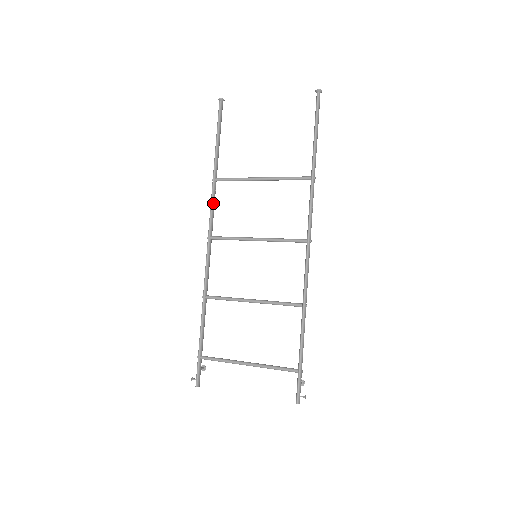
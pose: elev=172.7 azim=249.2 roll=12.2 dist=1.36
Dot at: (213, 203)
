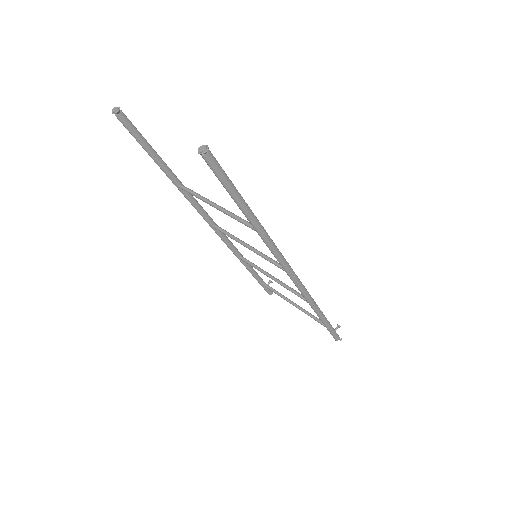
Dot at: (194, 204)
